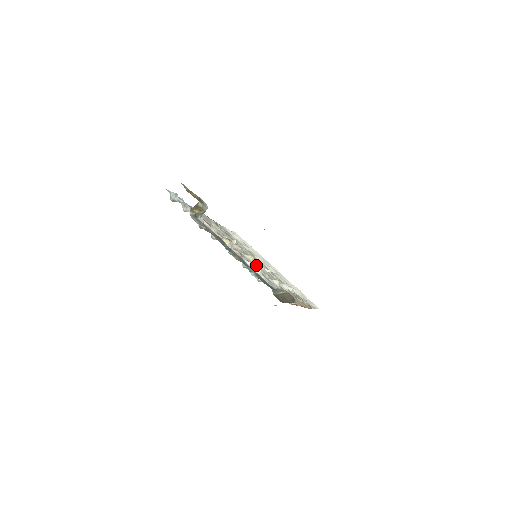
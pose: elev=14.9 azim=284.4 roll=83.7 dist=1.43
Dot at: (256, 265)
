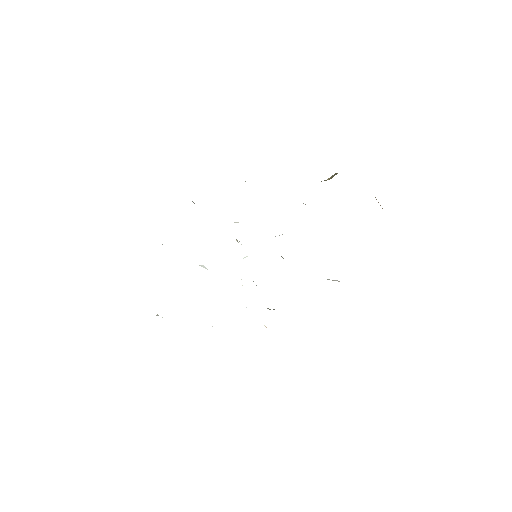
Dot at: occluded
